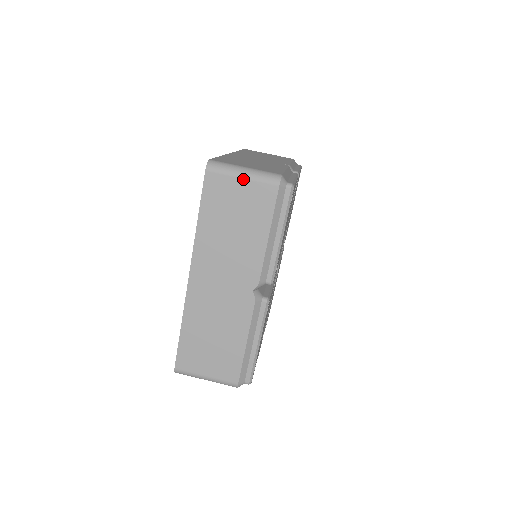
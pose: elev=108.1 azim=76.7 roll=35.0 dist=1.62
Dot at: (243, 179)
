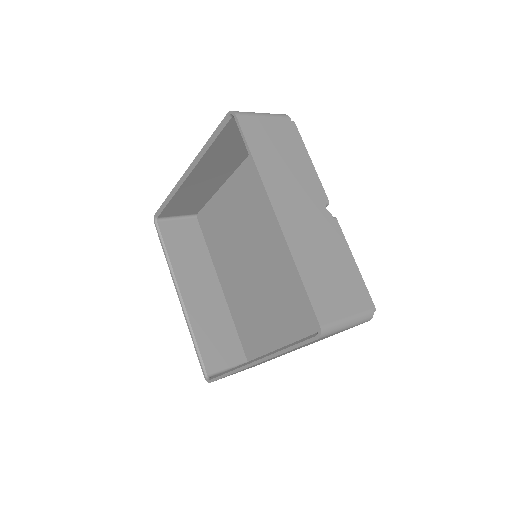
Dot at: (265, 117)
